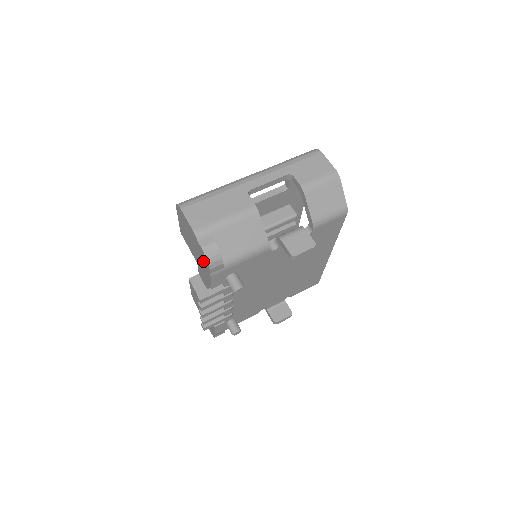
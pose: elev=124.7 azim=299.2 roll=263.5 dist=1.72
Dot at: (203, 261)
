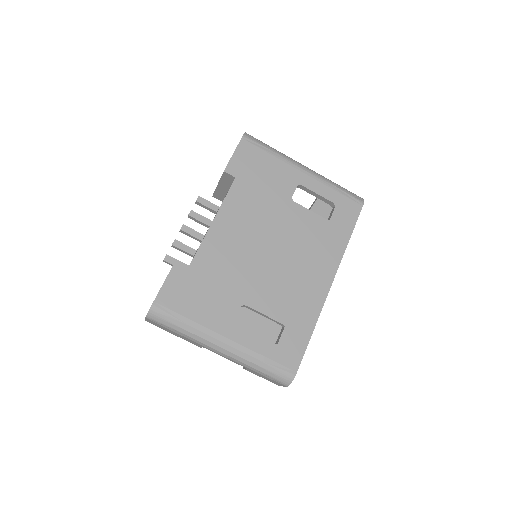
Dot at: occluded
